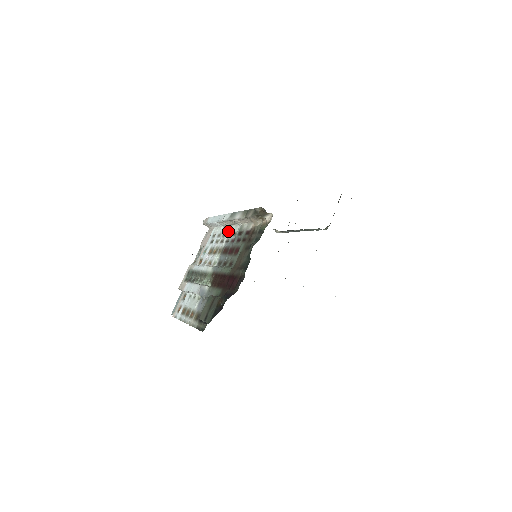
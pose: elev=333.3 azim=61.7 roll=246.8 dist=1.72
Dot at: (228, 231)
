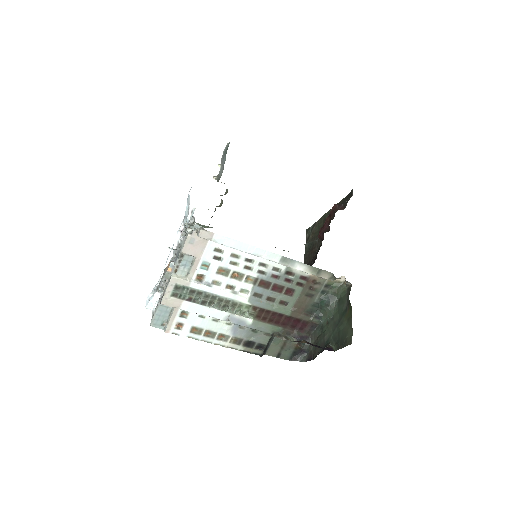
Dot at: (259, 260)
